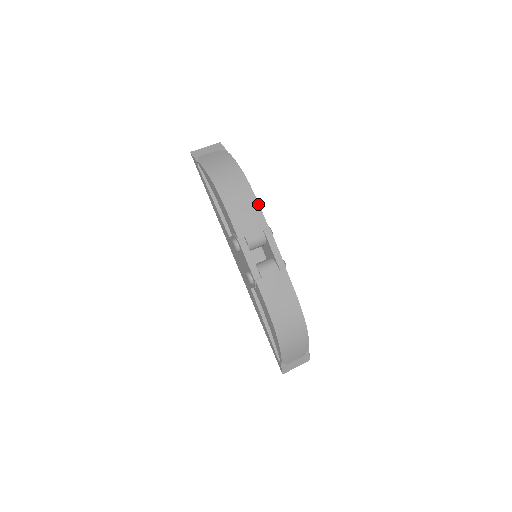
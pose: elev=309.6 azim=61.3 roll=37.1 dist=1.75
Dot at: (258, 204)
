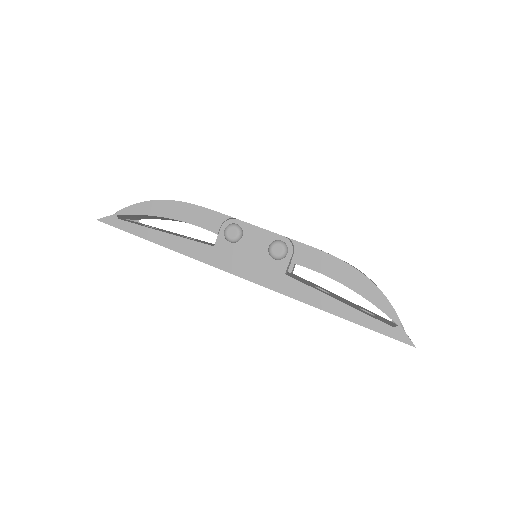
Dot at: occluded
